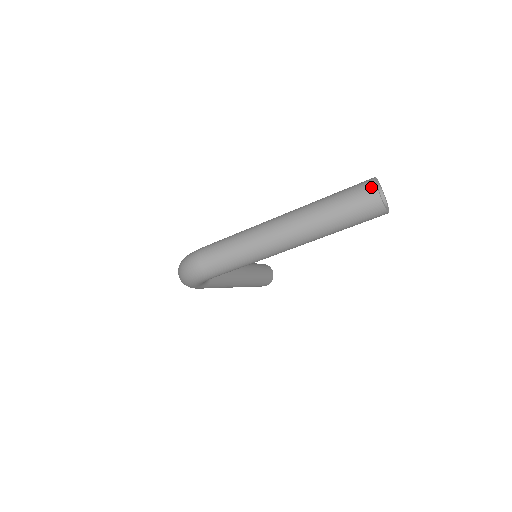
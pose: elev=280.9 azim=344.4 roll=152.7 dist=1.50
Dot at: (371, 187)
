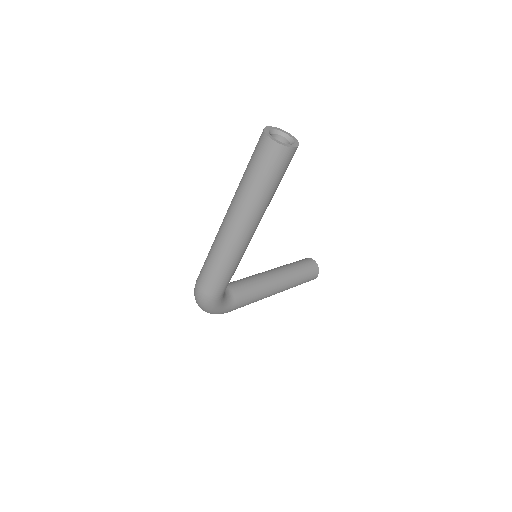
Dot at: (263, 137)
